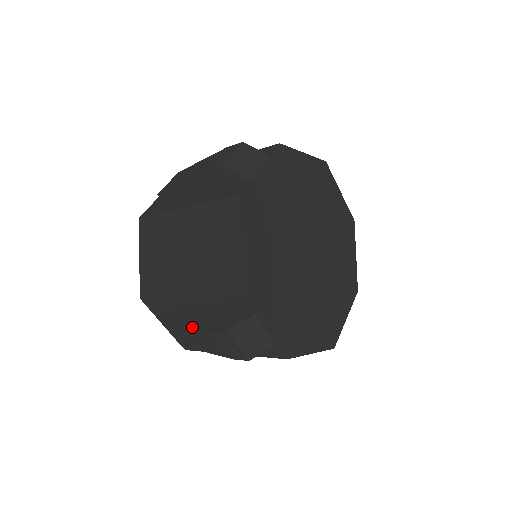
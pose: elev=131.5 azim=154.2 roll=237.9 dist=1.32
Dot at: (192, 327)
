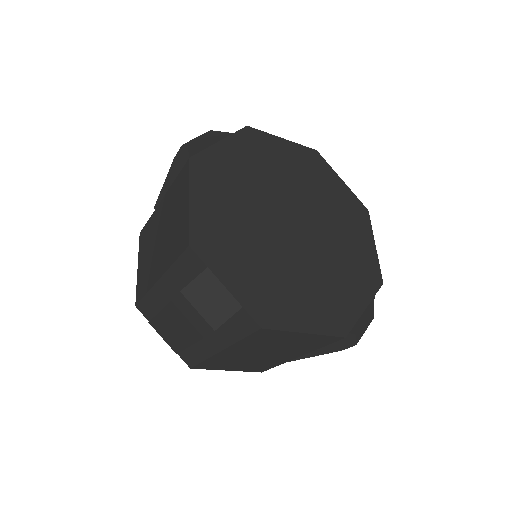
Dot at: (163, 308)
